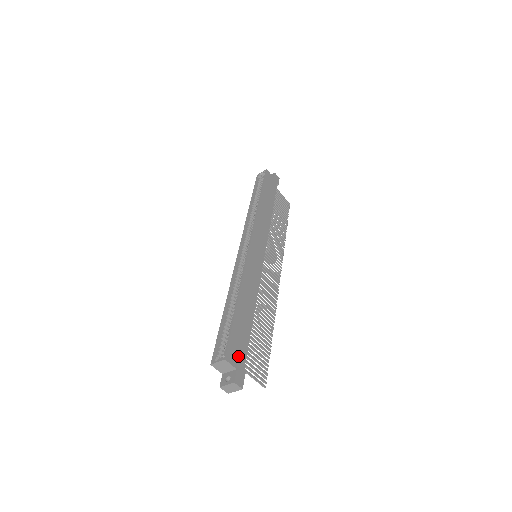
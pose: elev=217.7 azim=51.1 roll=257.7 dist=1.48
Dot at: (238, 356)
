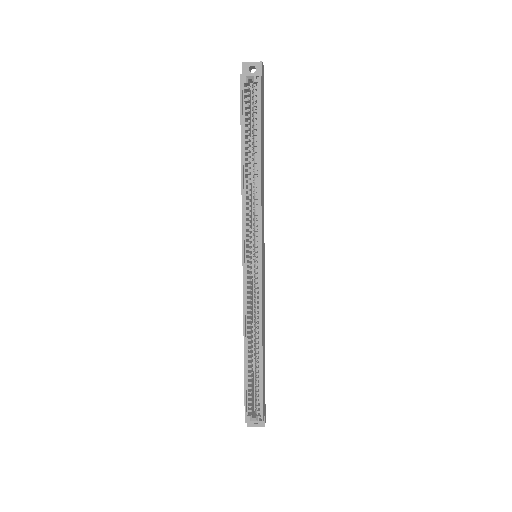
Dot at: (264, 403)
